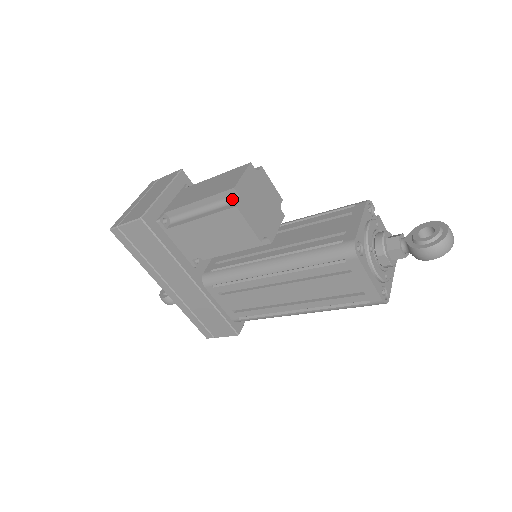
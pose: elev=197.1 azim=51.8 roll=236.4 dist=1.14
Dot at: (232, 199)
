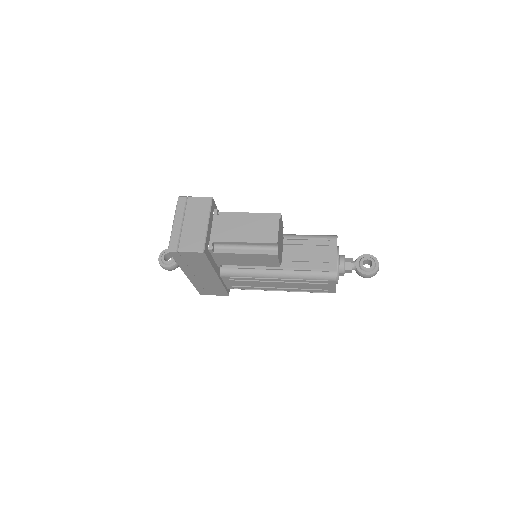
Dot at: (272, 247)
